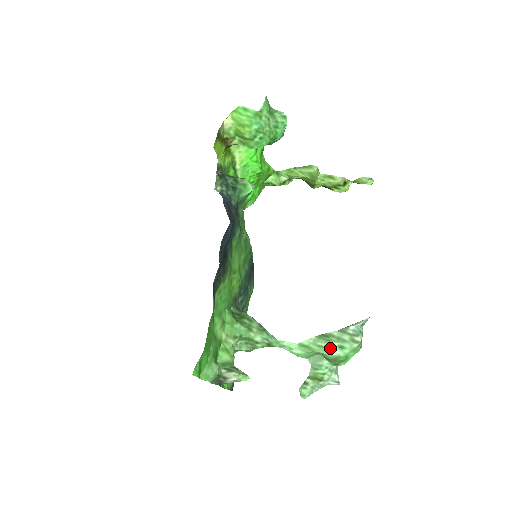
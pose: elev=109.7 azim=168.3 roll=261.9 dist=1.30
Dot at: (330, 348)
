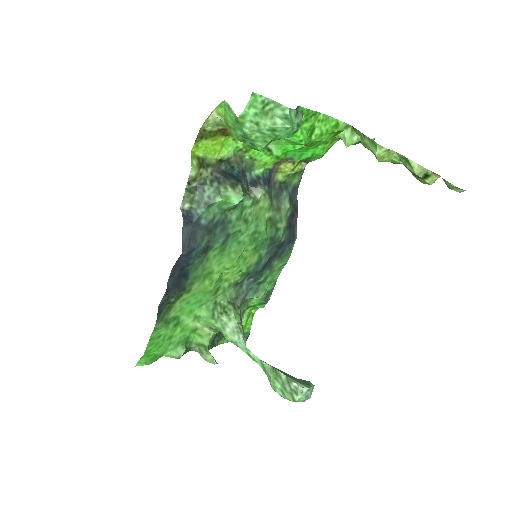
Dot at: (275, 386)
